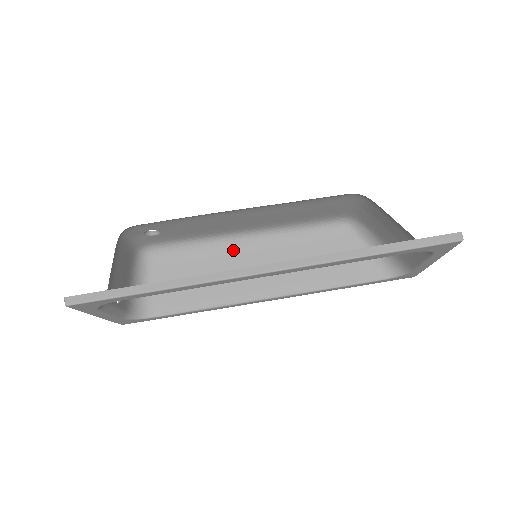
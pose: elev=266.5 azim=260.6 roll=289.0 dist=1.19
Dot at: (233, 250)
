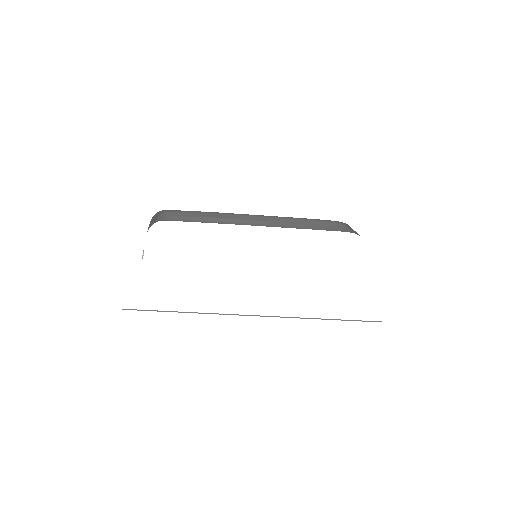
Dot at: (239, 214)
